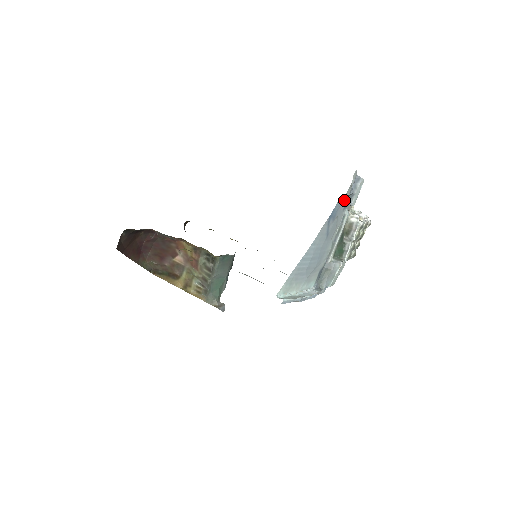
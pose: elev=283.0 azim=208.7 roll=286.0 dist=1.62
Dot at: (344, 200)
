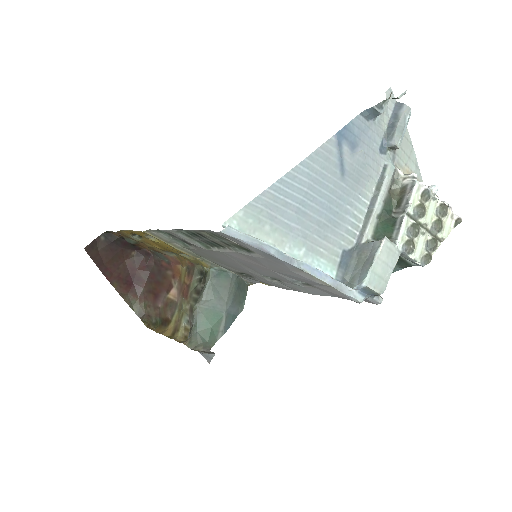
Dot at: (374, 130)
